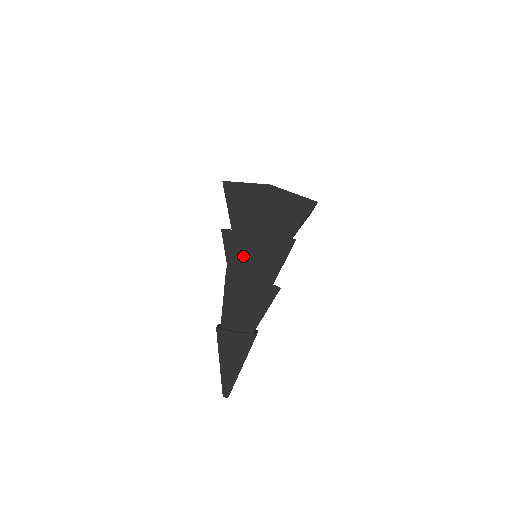
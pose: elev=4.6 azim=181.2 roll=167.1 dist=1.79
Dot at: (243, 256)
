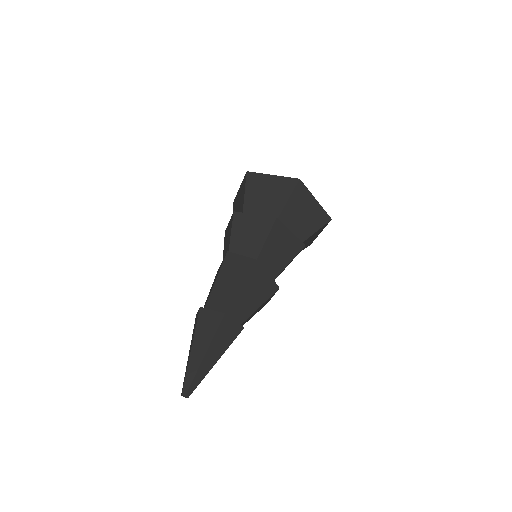
Dot at: (252, 240)
